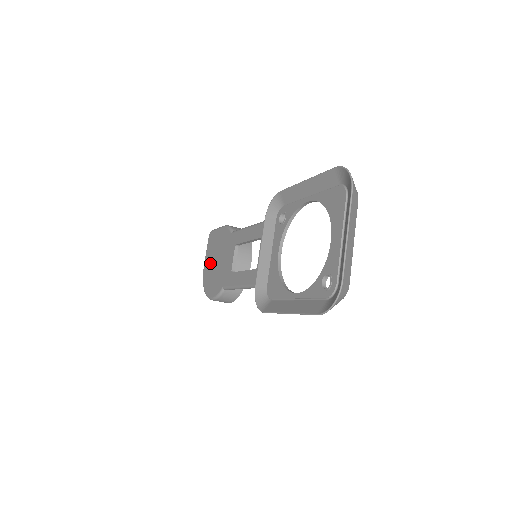
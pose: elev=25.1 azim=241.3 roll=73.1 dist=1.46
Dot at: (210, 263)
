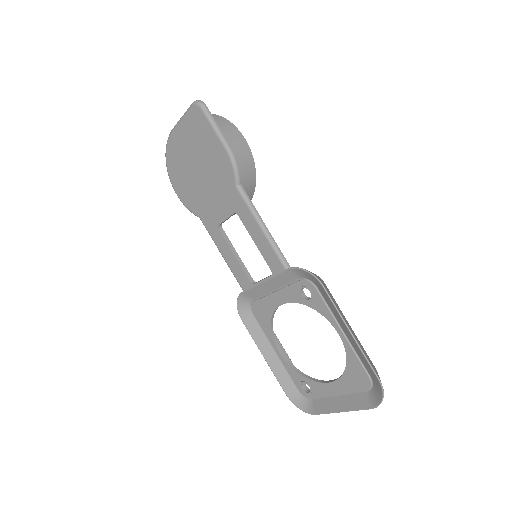
Dot at: (186, 152)
